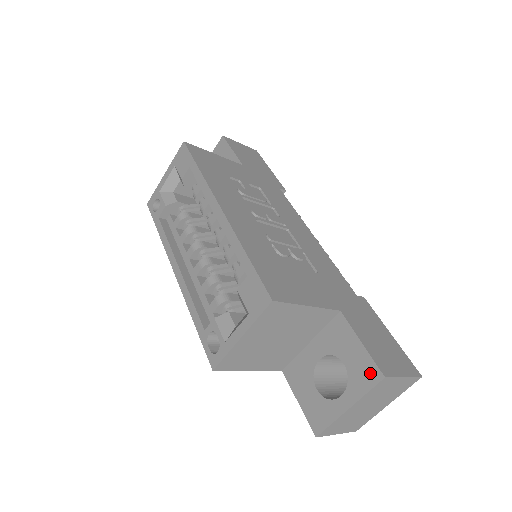
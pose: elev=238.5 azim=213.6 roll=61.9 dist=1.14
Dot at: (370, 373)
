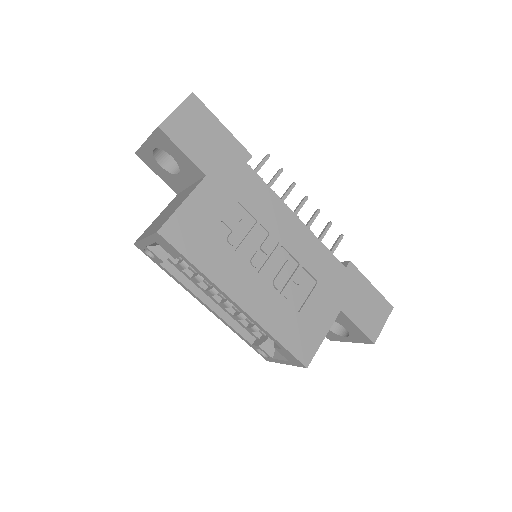
Dot at: (364, 339)
